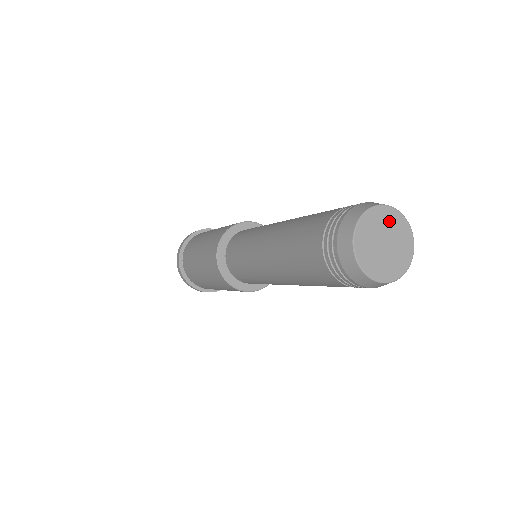
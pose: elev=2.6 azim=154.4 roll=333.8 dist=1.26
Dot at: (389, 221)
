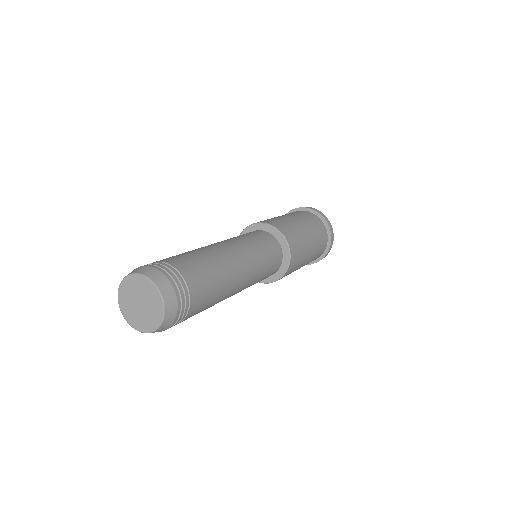
Dot at: (142, 286)
